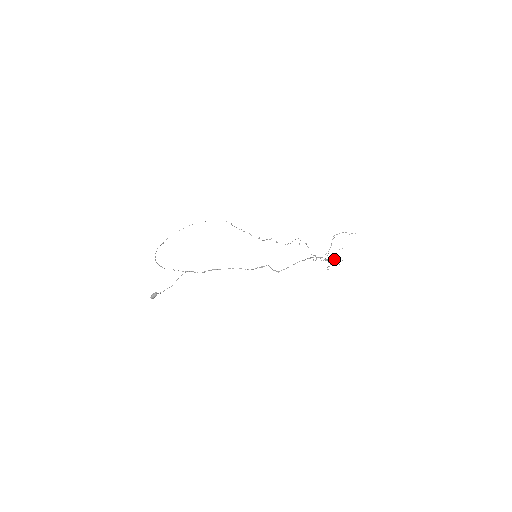
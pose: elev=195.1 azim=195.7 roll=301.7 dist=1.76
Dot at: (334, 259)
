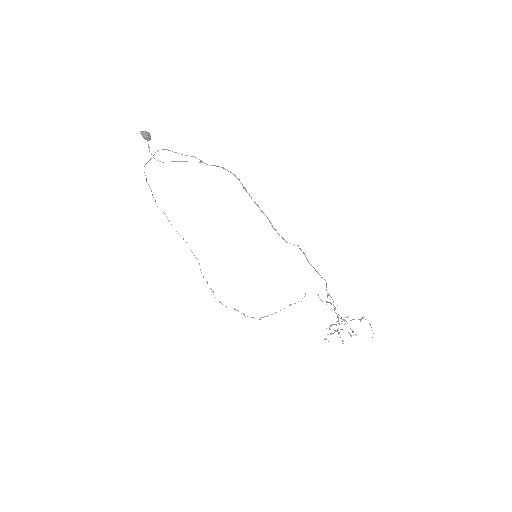
Dot at: occluded
